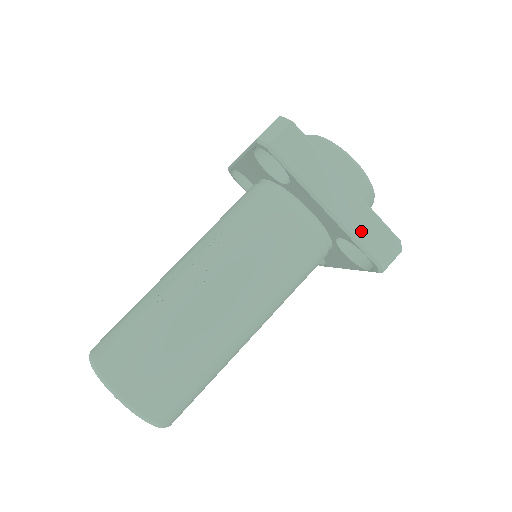
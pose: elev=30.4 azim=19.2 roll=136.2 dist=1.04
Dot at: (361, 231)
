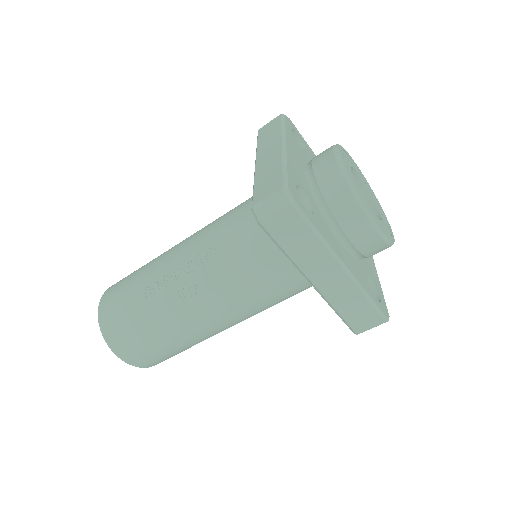
Dot at: (345, 307)
